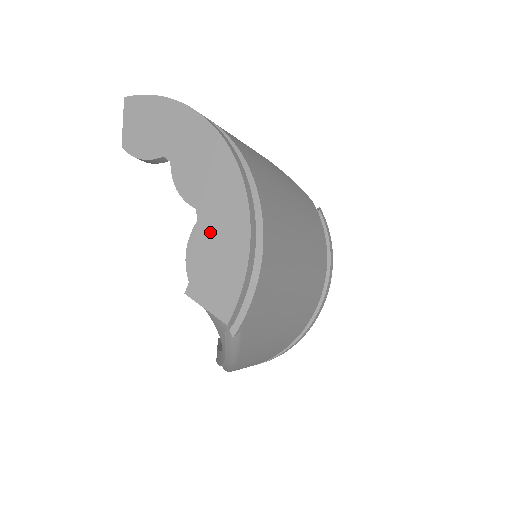
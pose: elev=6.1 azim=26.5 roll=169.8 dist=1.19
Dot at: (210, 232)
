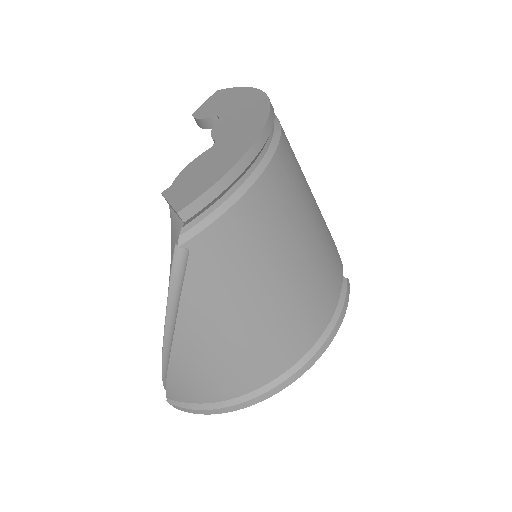
Dot at: (215, 153)
